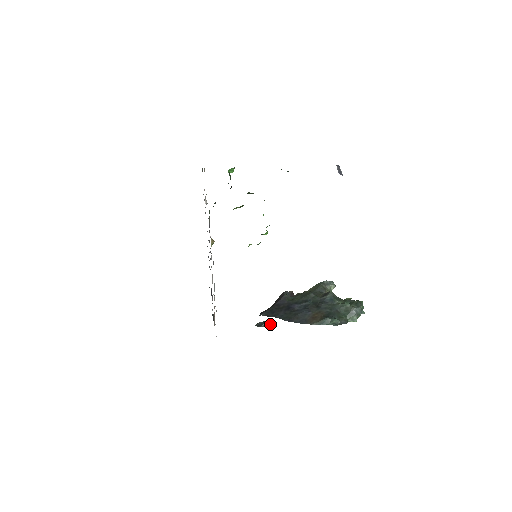
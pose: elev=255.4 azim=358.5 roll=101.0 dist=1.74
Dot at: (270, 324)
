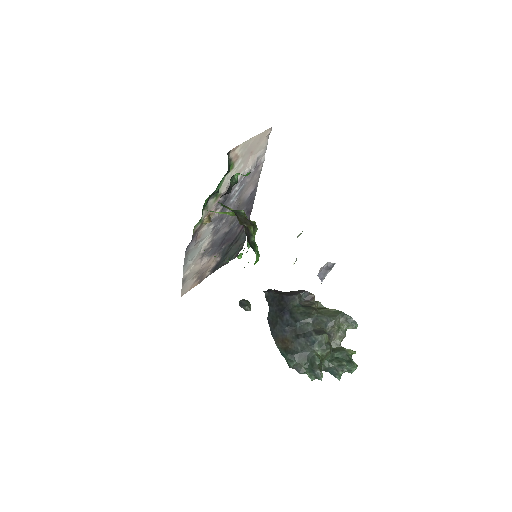
Dot at: (250, 310)
